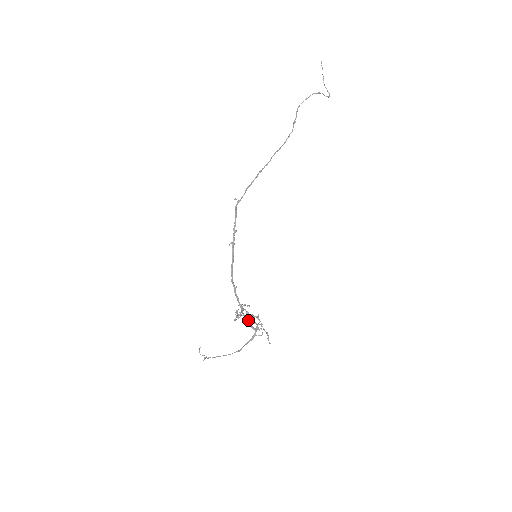
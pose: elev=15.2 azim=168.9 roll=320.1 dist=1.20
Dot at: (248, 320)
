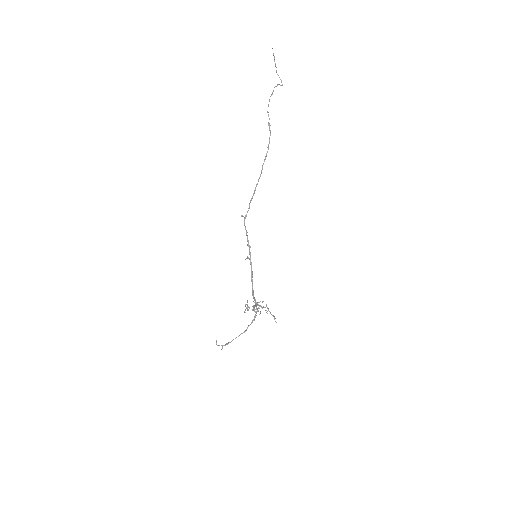
Dot at: (254, 308)
